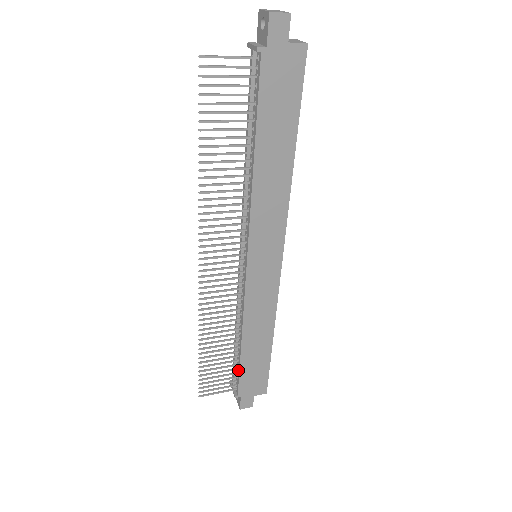
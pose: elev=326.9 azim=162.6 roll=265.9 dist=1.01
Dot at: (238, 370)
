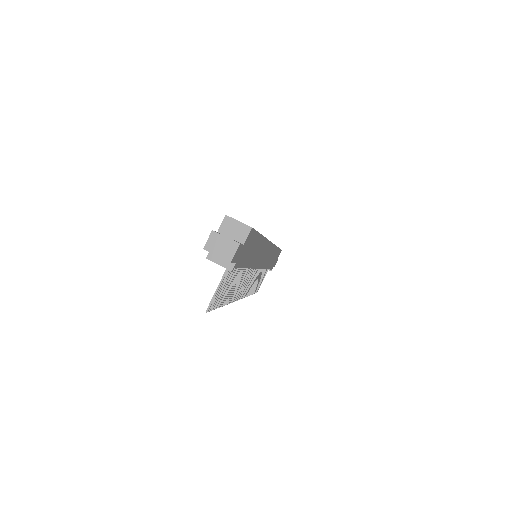
Dot at: occluded
